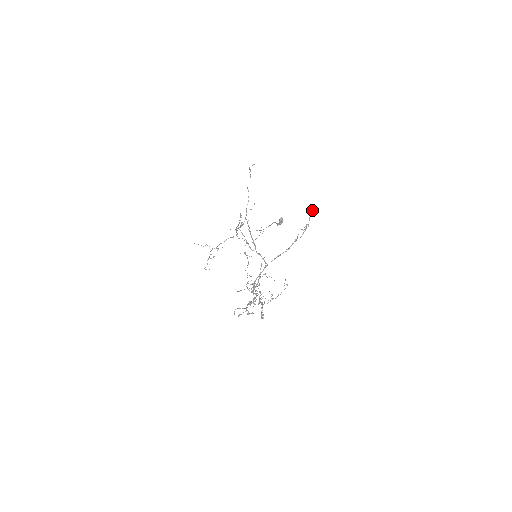
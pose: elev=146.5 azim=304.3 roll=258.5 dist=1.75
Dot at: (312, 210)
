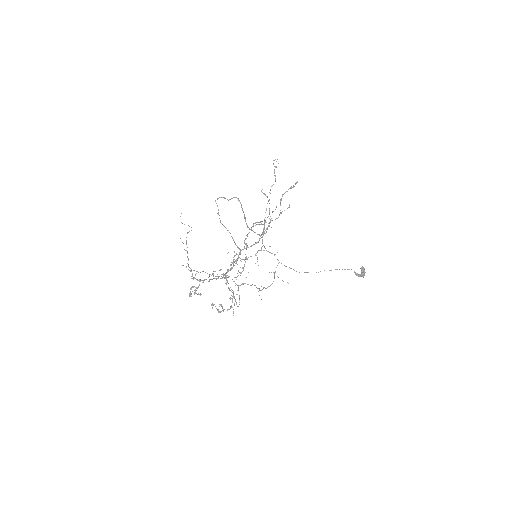
Dot at: (293, 185)
